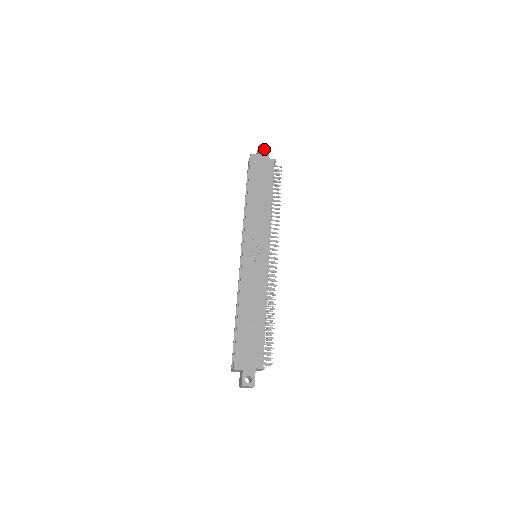
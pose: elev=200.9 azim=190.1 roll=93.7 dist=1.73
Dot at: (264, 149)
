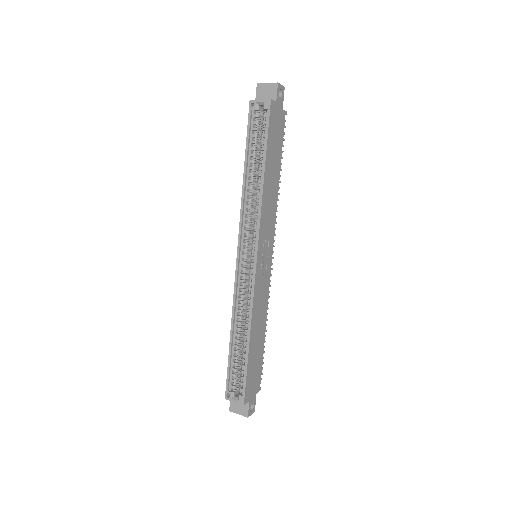
Dot at: occluded
